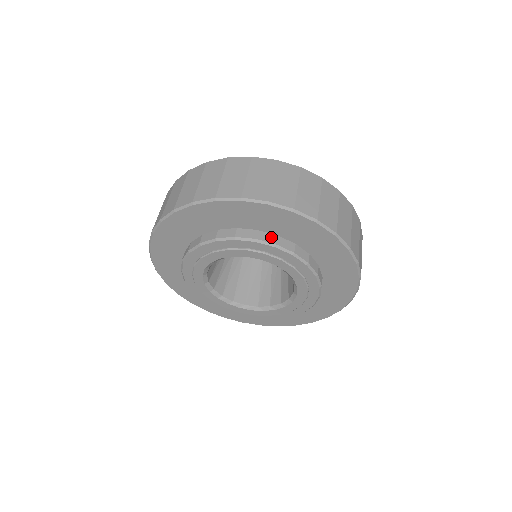
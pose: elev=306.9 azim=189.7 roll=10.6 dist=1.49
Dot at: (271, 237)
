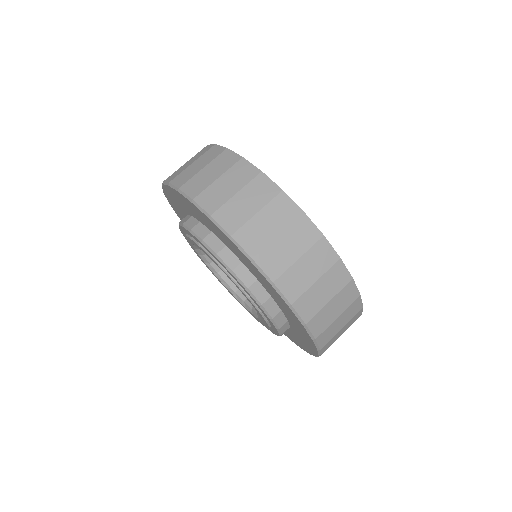
Dot at: (249, 278)
